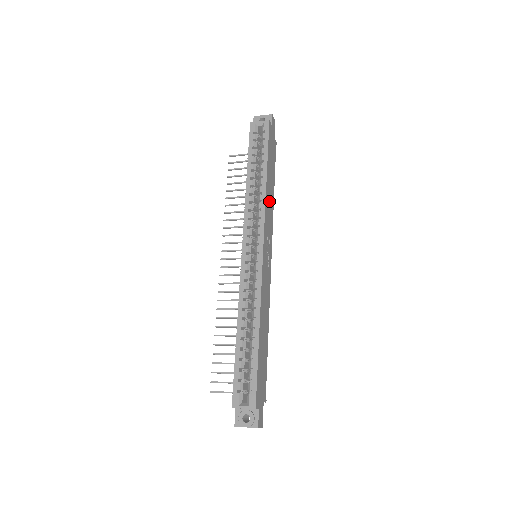
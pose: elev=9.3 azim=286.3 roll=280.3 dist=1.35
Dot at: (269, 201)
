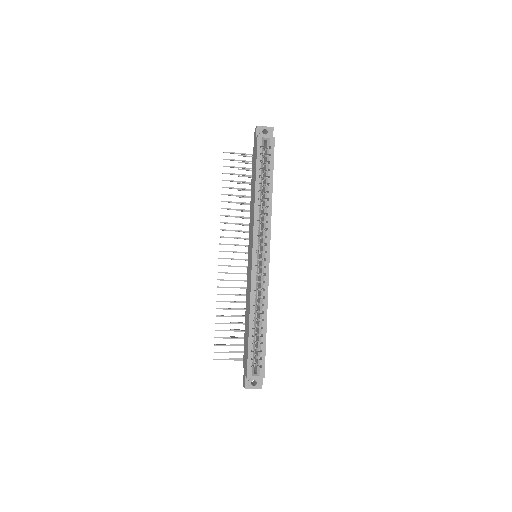
Dot at: occluded
